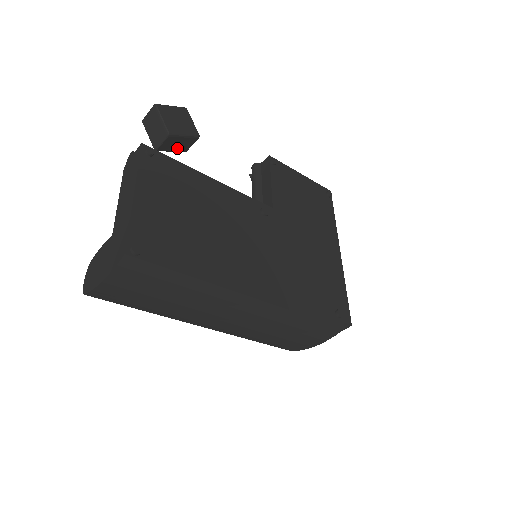
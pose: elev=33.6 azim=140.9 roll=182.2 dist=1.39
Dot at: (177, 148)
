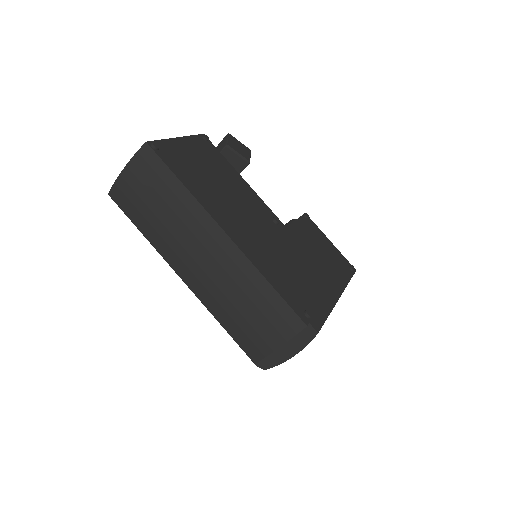
Dot at: occluded
